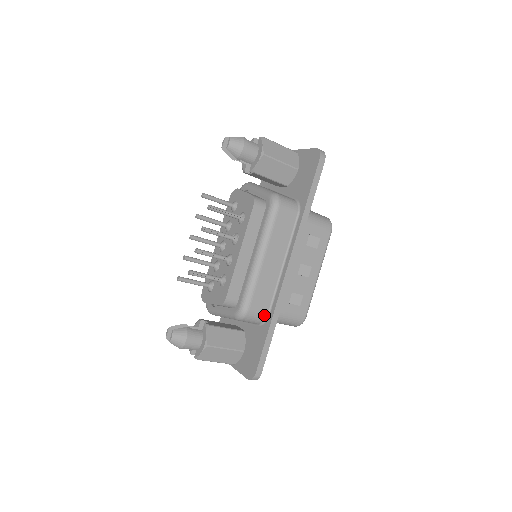
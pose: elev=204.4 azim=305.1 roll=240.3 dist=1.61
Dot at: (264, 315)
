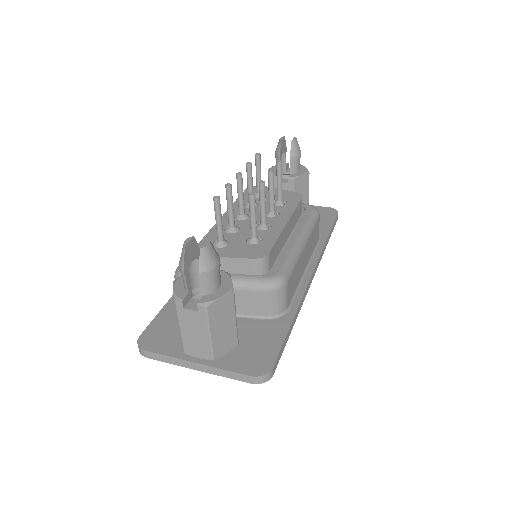
Dot at: (286, 305)
